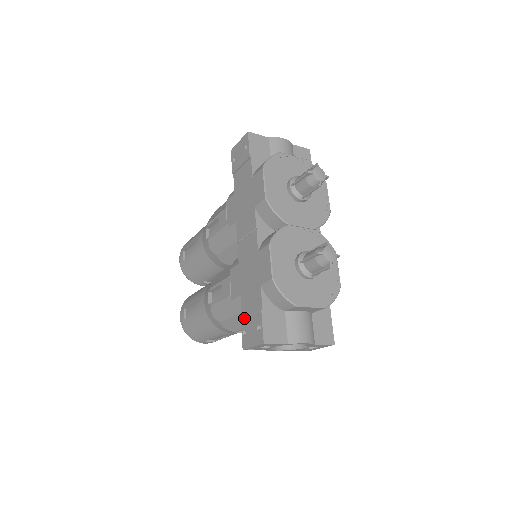
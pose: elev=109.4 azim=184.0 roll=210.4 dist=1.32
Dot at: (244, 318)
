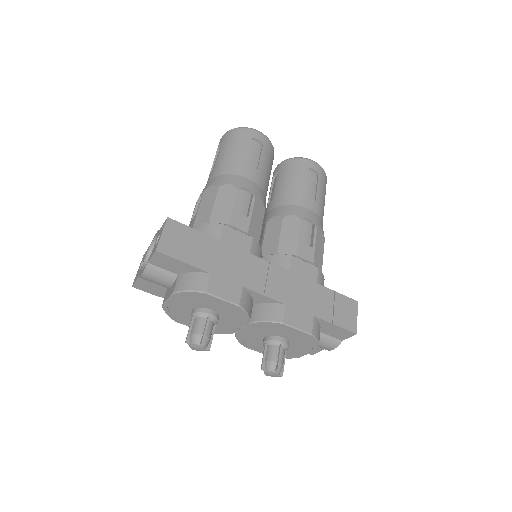
Dot at: occluded
